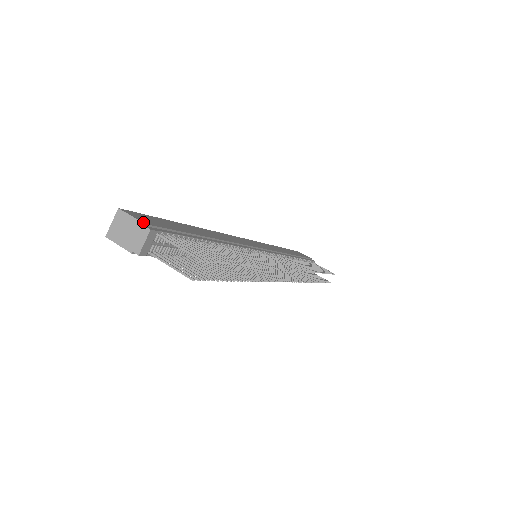
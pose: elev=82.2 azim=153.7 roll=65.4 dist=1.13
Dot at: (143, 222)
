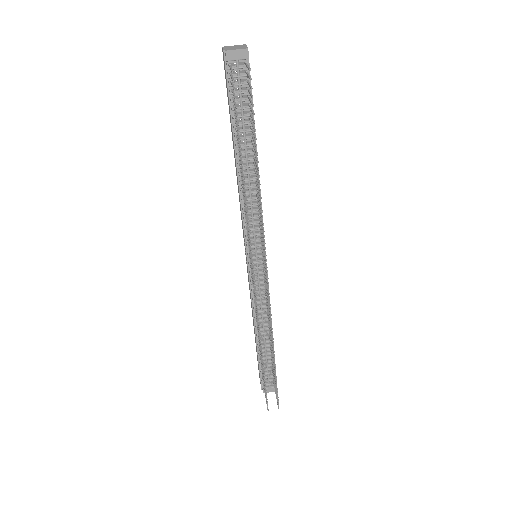
Dot at: occluded
